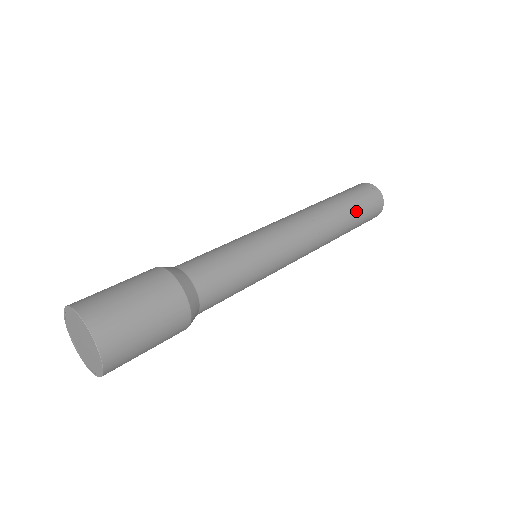
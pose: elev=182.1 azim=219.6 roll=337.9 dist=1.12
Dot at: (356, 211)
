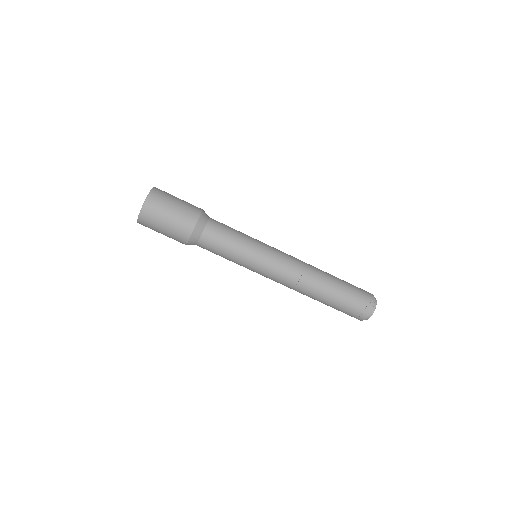
Dot at: (339, 298)
